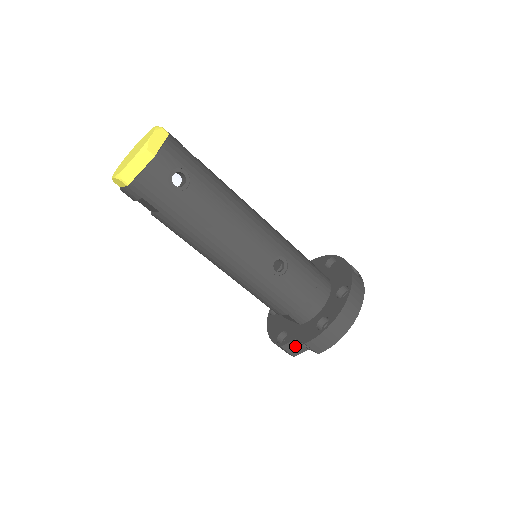
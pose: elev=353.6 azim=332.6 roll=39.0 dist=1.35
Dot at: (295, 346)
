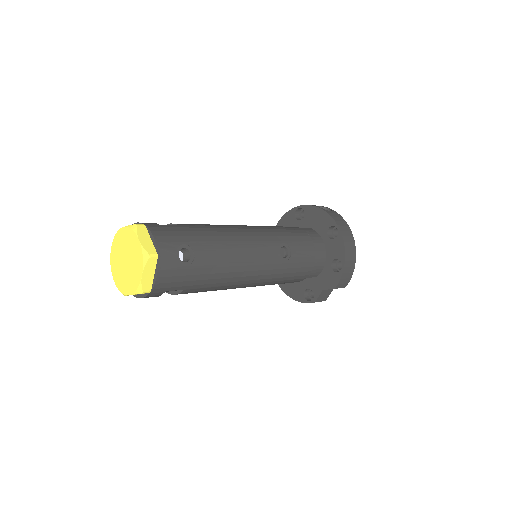
Dot at: (324, 294)
